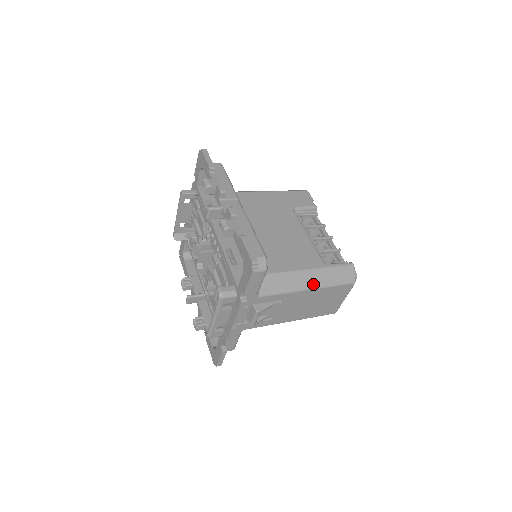
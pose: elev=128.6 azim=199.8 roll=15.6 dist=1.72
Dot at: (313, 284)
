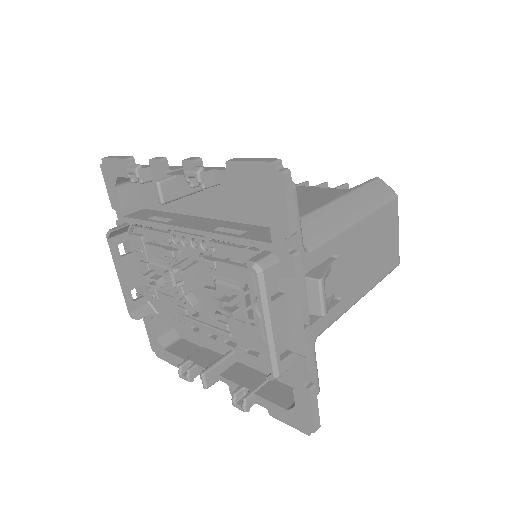
Dot at: (357, 212)
